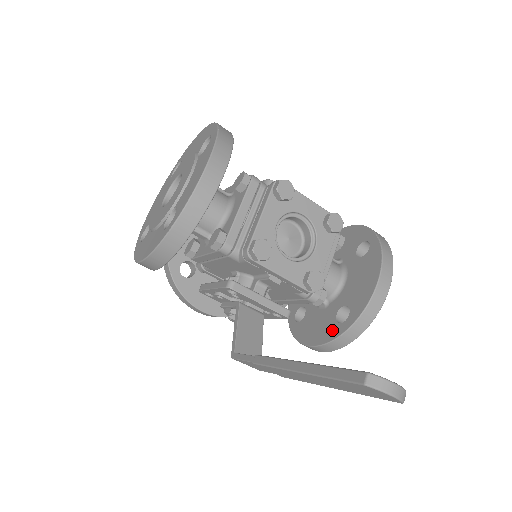
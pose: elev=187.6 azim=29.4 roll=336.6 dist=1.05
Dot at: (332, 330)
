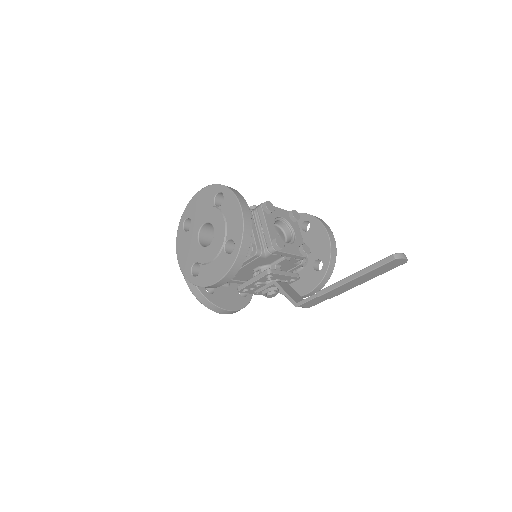
Dot at: (317, 277)
